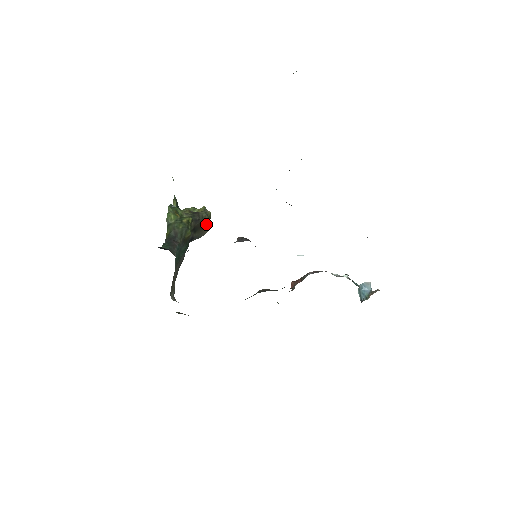
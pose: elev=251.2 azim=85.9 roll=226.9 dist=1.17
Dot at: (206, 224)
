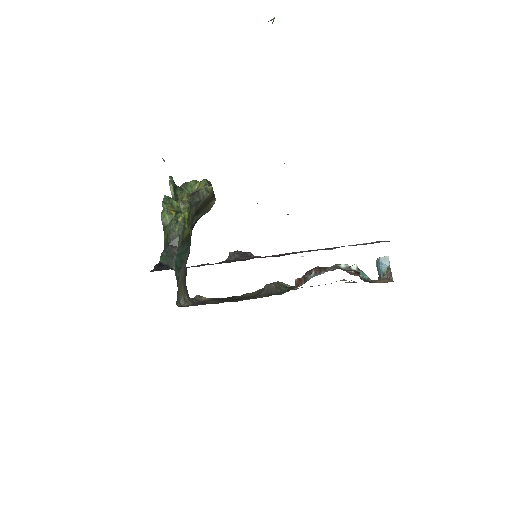
Dot at: (209, 200)
